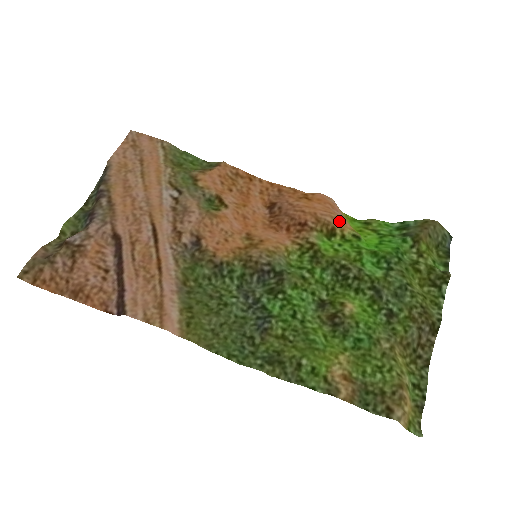
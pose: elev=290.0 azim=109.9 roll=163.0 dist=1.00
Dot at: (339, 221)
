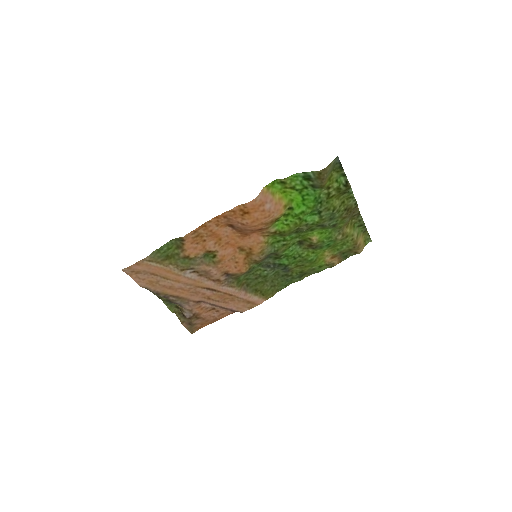
Dot at: (276, 215)
